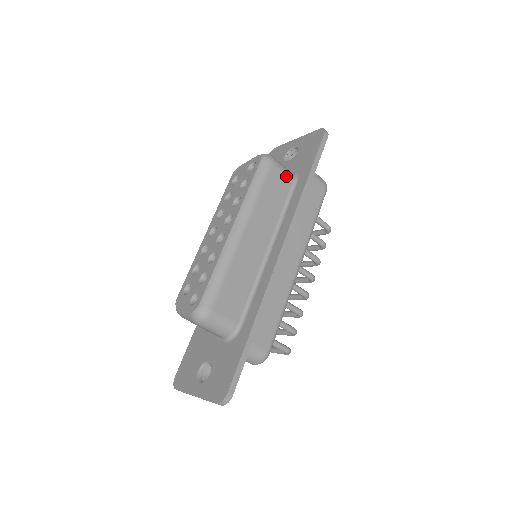
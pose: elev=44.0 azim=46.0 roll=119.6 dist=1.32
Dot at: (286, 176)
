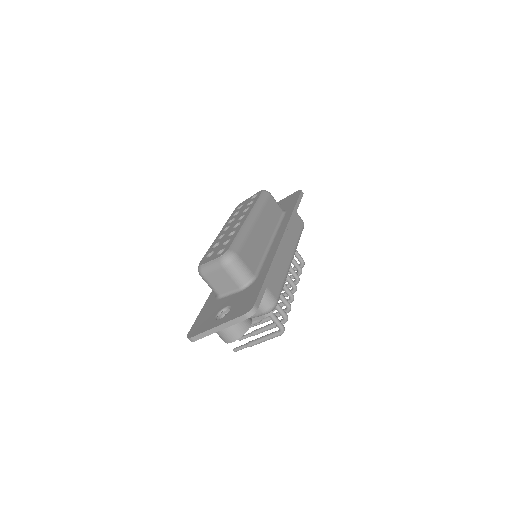
Dot at: (278, 206)
